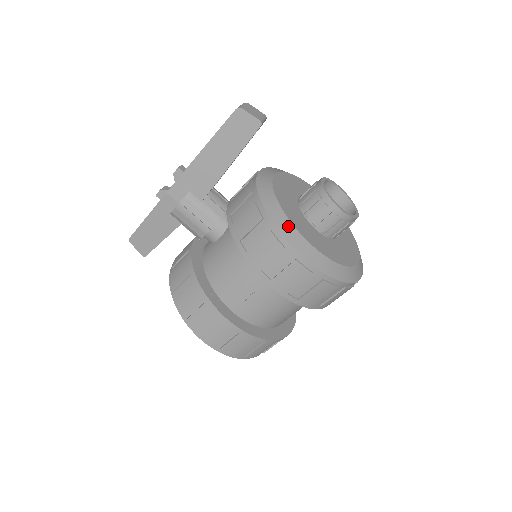
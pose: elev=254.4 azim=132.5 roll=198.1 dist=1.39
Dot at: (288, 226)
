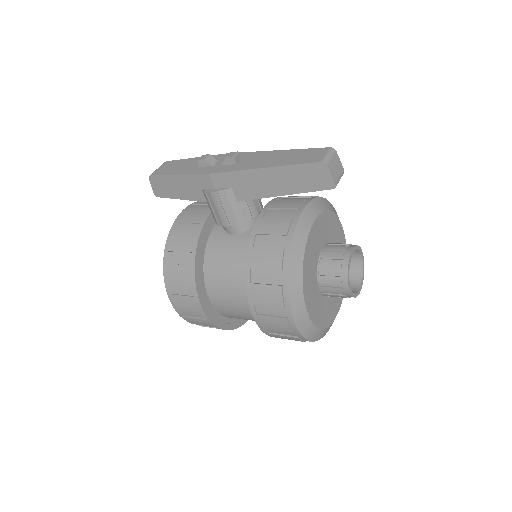
Dot at: (298, 289)
